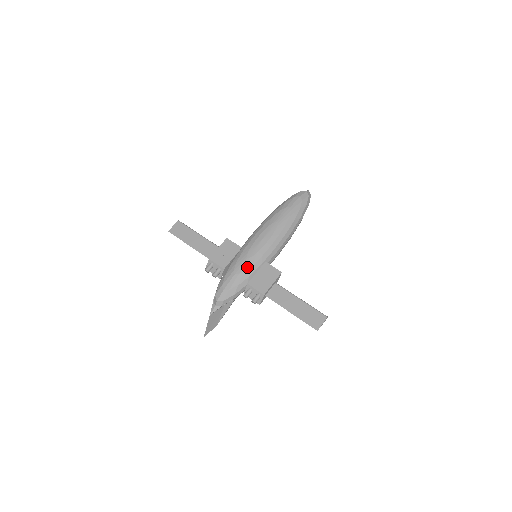
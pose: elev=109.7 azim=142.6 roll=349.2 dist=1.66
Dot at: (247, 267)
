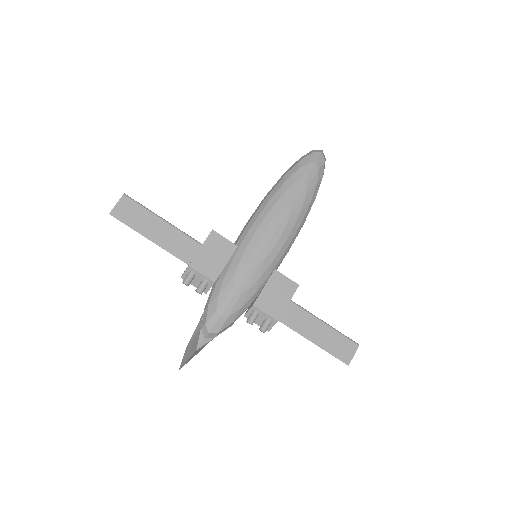
Dot at: (252, 281)
